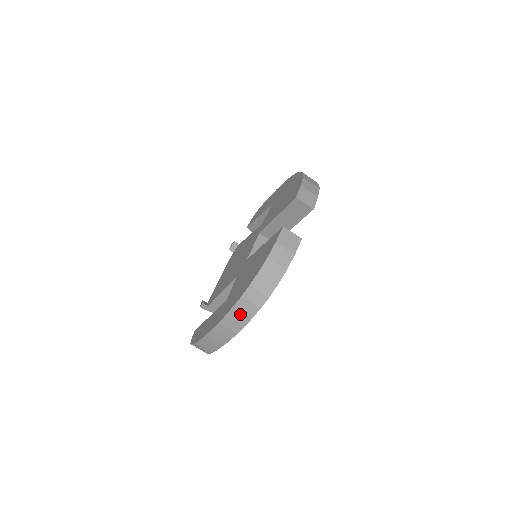
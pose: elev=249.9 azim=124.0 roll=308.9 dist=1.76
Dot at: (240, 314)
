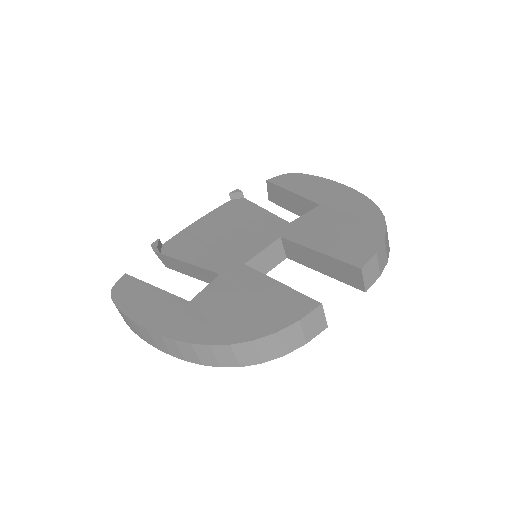
Dot at: (193, 353)
